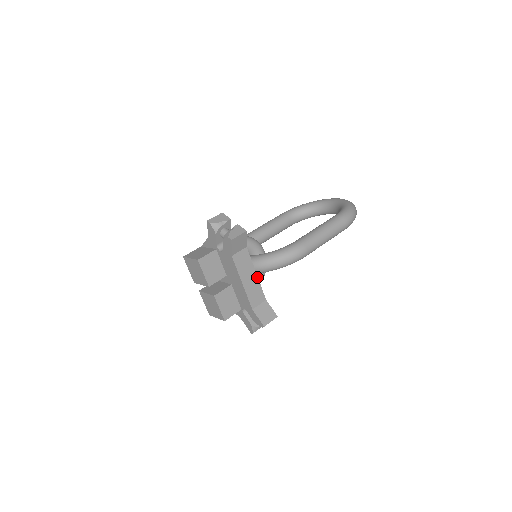
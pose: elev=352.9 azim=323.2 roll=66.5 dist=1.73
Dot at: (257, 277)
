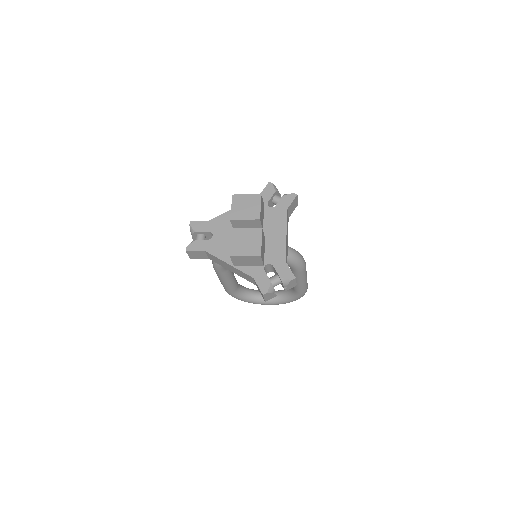
Dot at: (287, 245)
